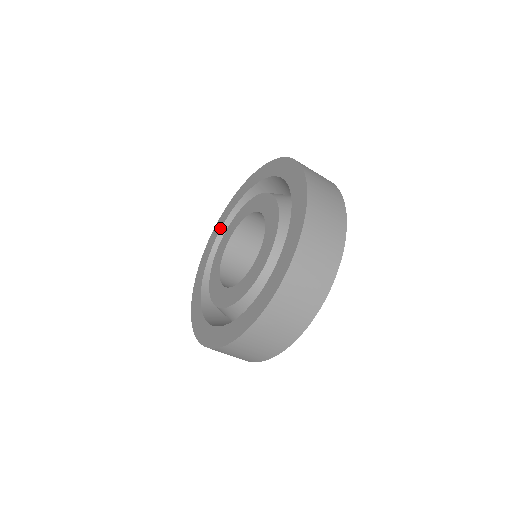
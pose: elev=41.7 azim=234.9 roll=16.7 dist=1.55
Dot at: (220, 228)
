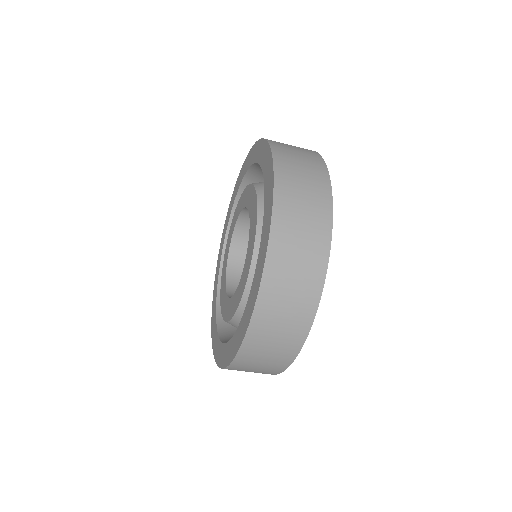
Dot at: (240, 182)
